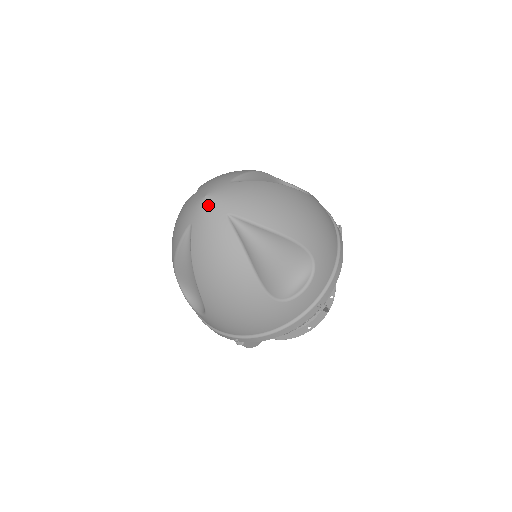
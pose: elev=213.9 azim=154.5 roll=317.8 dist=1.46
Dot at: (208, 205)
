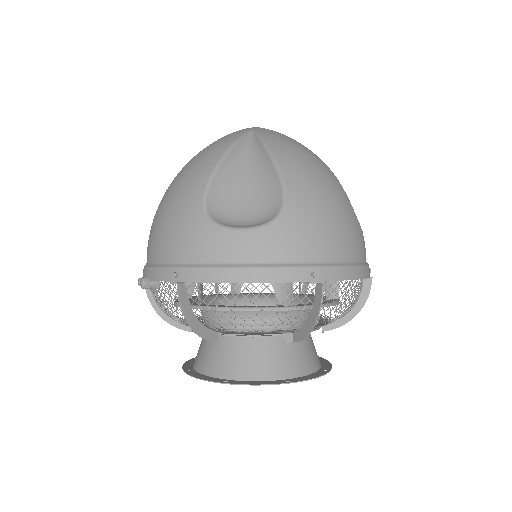
Dot at: occluded
